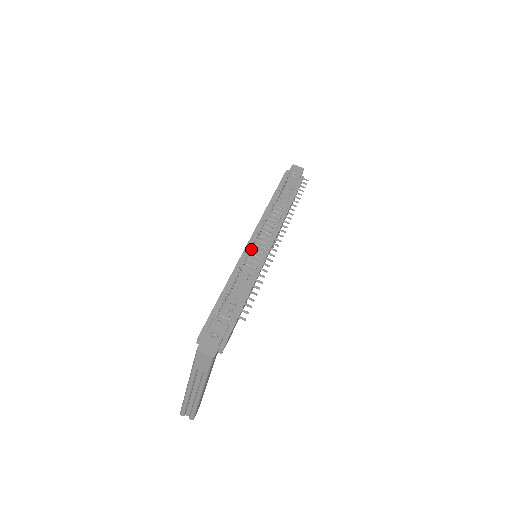
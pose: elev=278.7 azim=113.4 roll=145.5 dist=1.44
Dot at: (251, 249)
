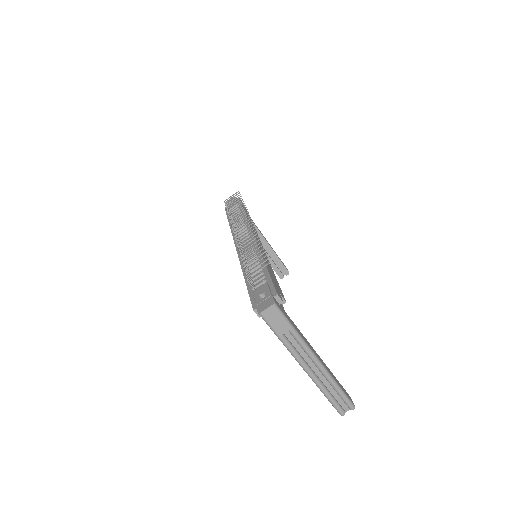
Dot at: occluded
